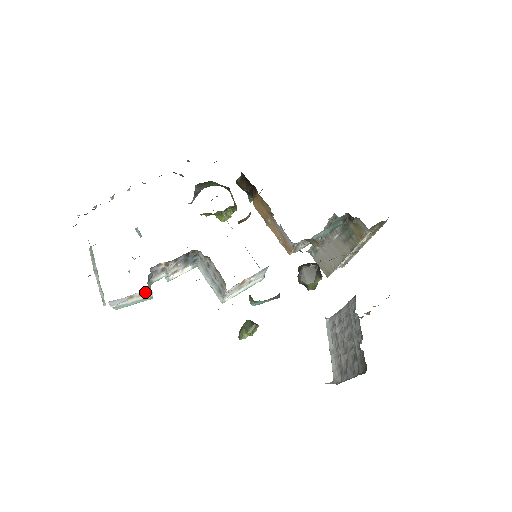
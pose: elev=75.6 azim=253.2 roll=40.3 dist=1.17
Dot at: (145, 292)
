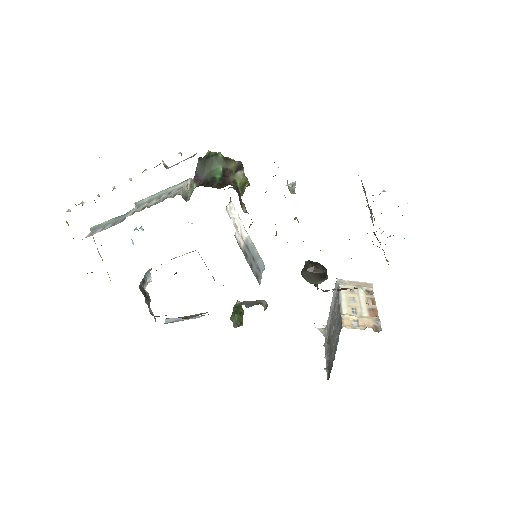
Dot at: occluded
